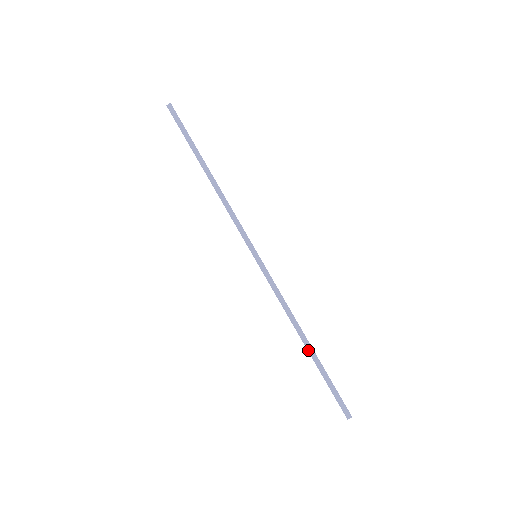
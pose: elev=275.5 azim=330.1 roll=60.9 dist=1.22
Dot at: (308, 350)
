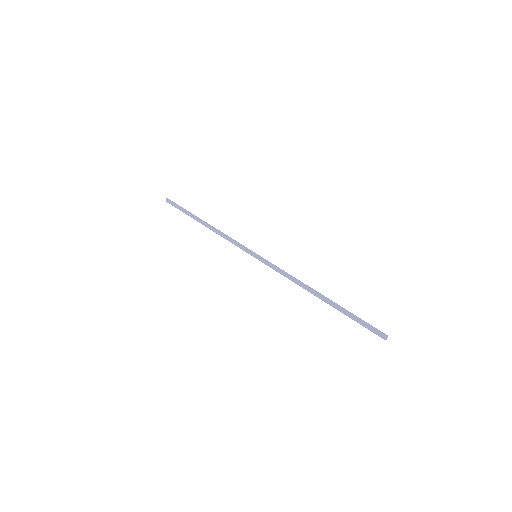
Dot at: (325, 301)
